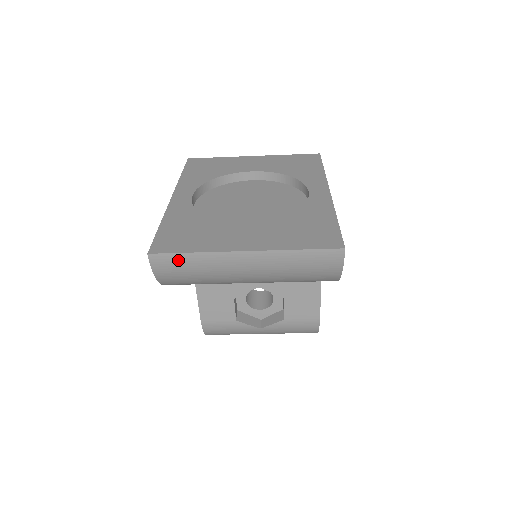
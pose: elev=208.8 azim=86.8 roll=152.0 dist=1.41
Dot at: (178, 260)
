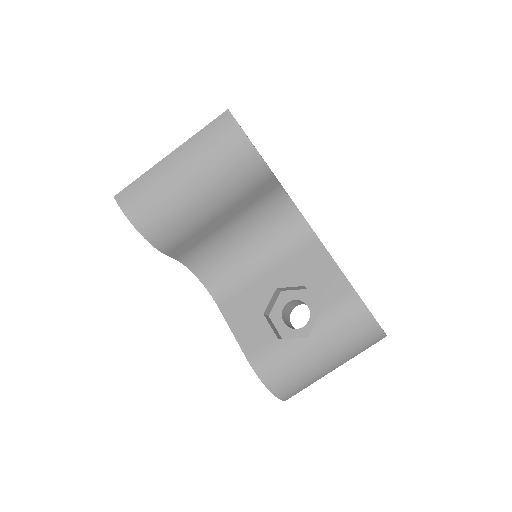
Dot at: (133, 189)
